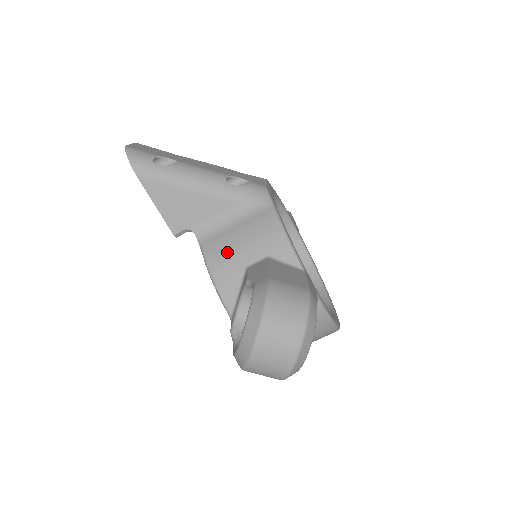
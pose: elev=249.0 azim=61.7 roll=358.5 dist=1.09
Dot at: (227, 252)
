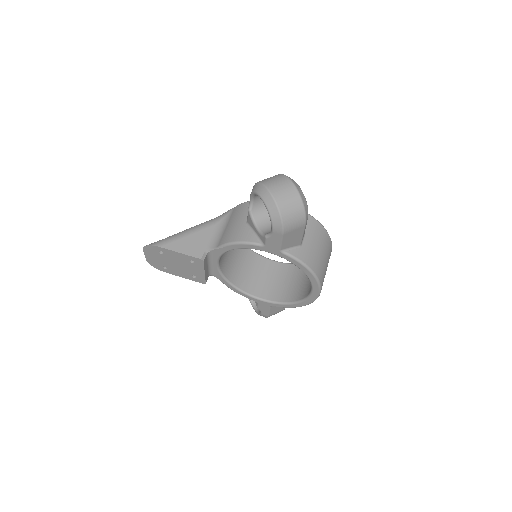
Dot at: (232, 231)
